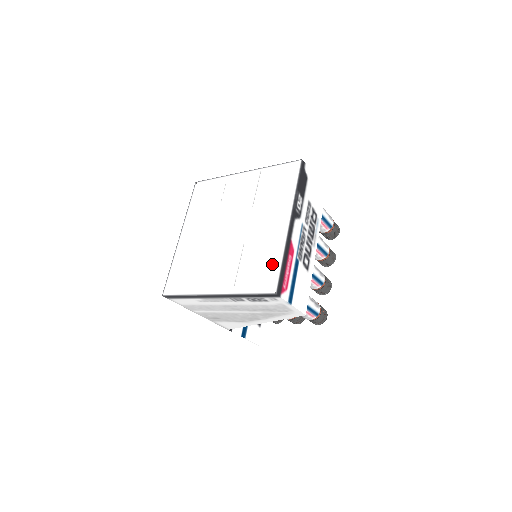
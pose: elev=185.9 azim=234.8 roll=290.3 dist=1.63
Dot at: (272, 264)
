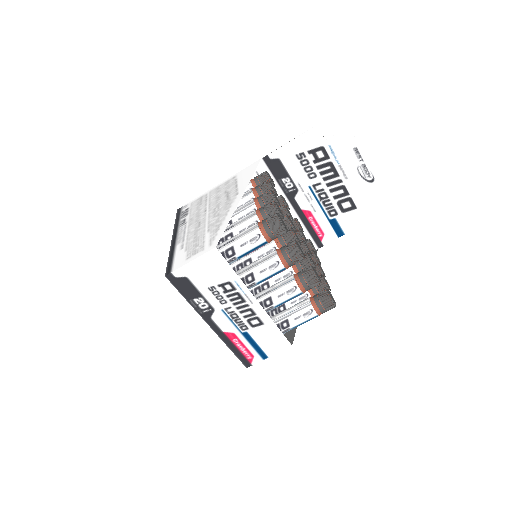
Dot at: occluded
